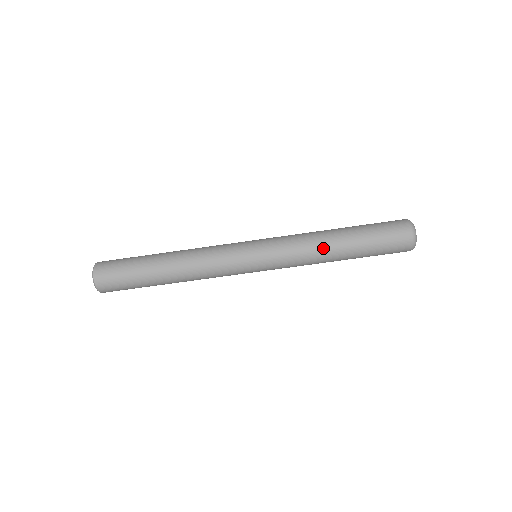
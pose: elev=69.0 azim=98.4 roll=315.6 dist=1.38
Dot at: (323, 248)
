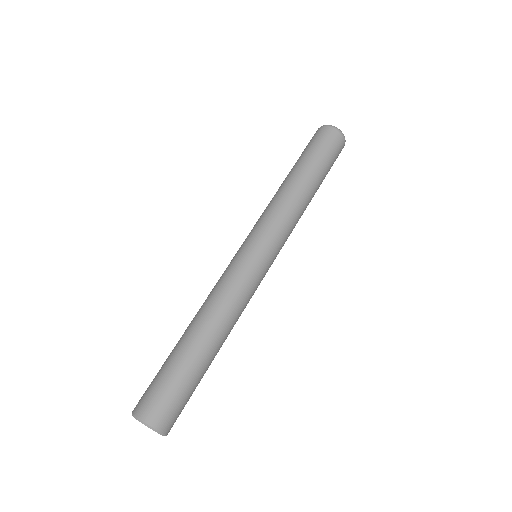
Dot at: (277, 191)
